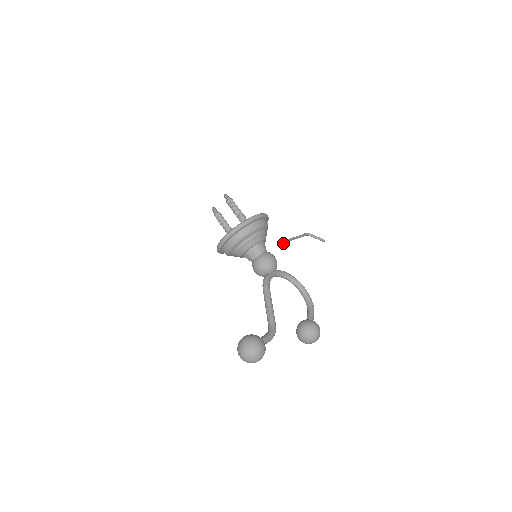
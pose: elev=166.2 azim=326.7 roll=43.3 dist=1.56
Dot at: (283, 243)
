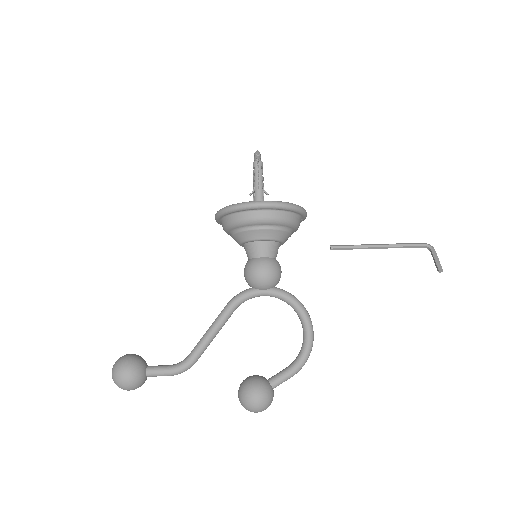
Dot at: (341, 249)
